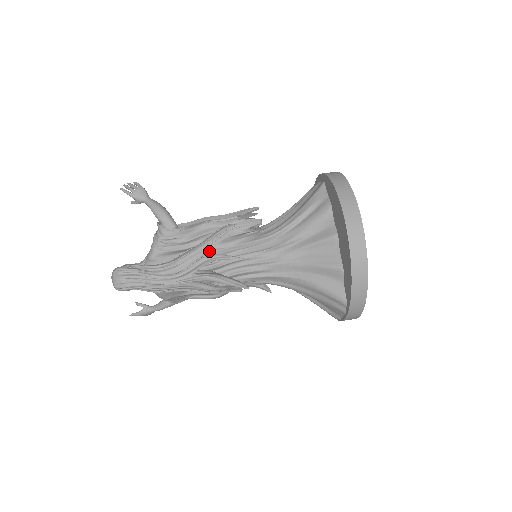
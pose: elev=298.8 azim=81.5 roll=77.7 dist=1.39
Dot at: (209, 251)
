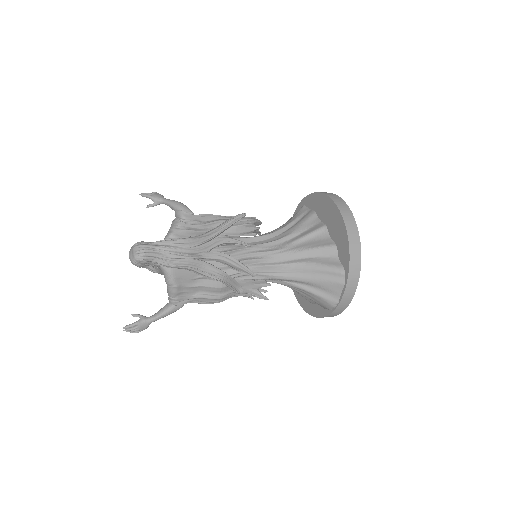
Dot at: occluded
